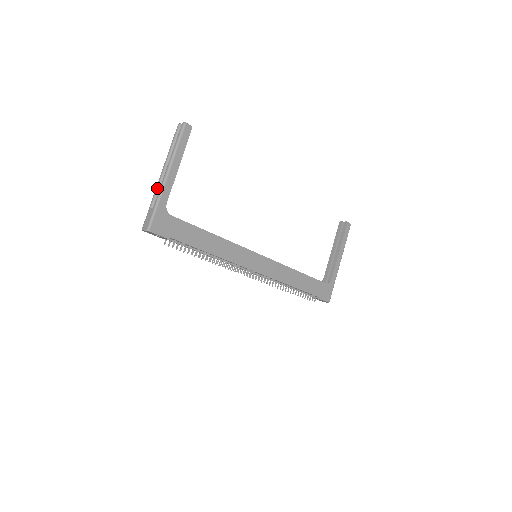
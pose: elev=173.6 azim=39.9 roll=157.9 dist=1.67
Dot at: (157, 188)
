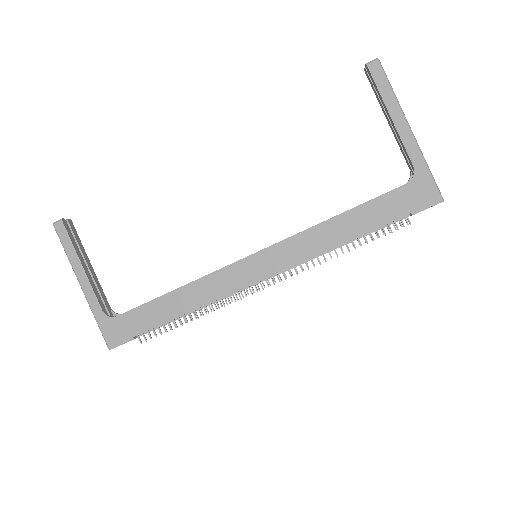
Dot at: occluded
